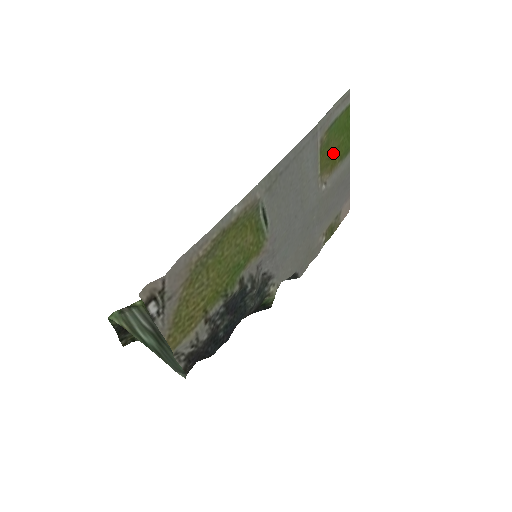
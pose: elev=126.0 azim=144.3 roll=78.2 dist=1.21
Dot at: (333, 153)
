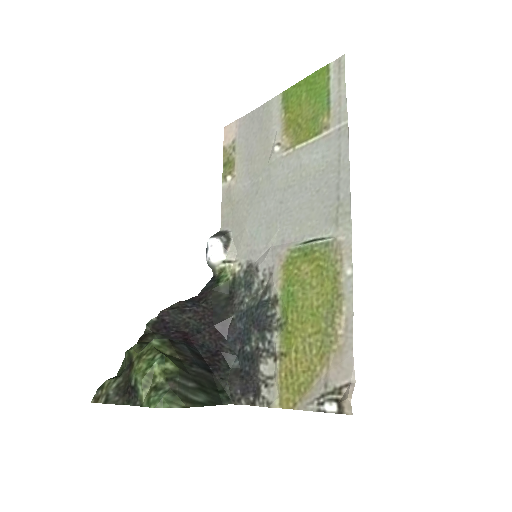
Dot at: (299, 116)
